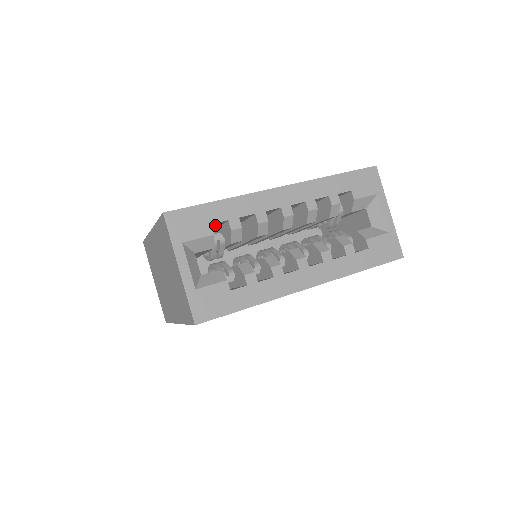
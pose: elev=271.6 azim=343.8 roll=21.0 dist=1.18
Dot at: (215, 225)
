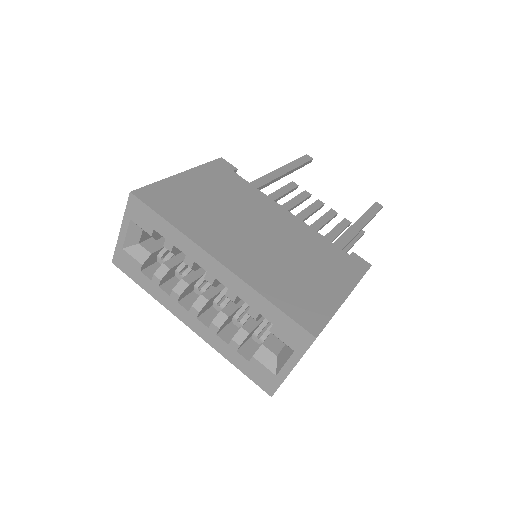
Dot at: occluded
